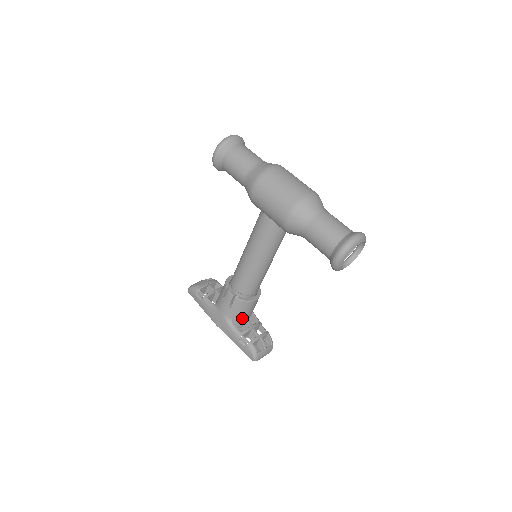
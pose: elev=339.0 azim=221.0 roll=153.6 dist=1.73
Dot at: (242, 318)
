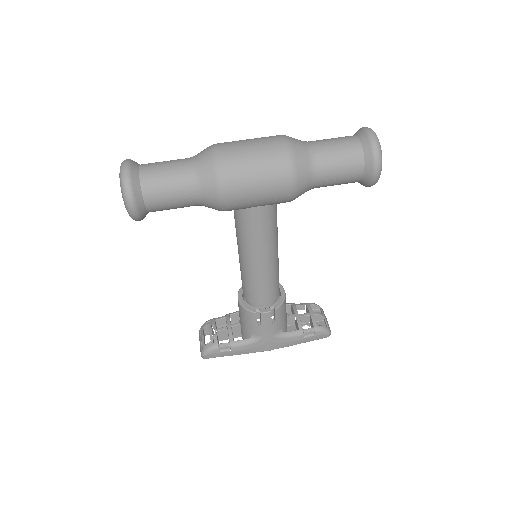
Dot at: (286, 319)
